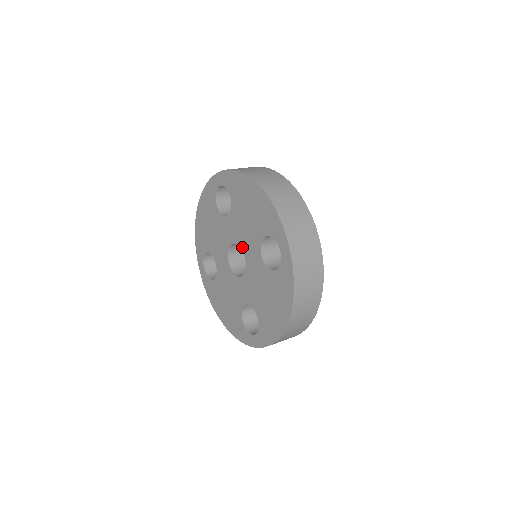
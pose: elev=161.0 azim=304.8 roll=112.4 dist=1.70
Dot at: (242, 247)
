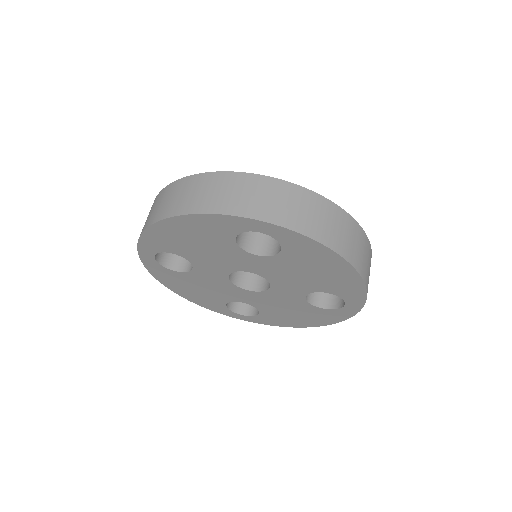
Dot at: (272, 281)
